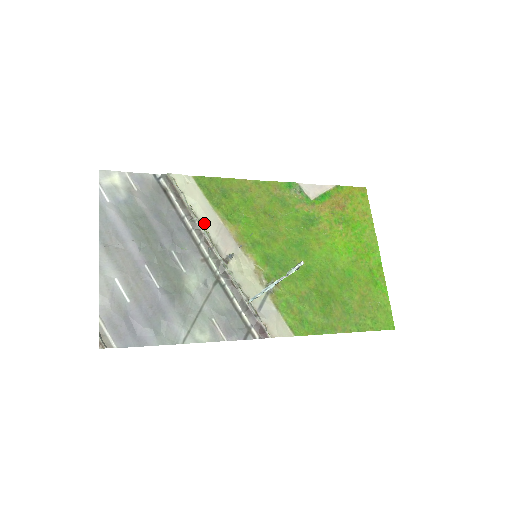
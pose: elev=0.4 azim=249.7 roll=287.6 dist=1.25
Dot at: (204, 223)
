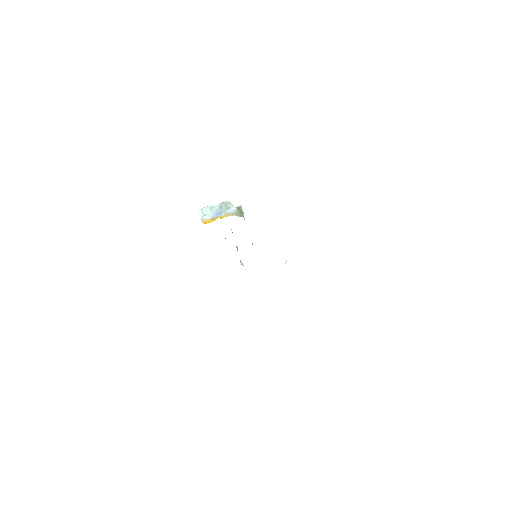
Dot at: occluded
